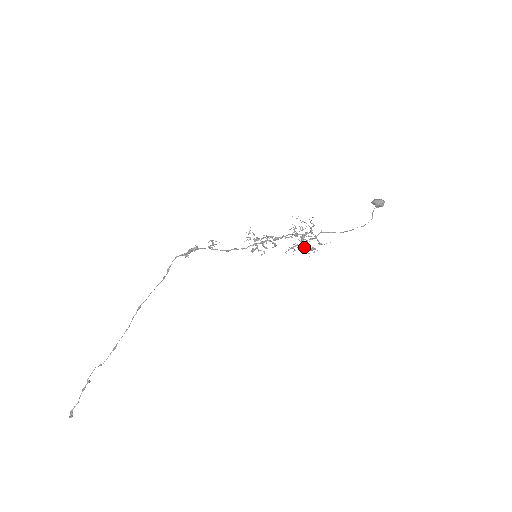
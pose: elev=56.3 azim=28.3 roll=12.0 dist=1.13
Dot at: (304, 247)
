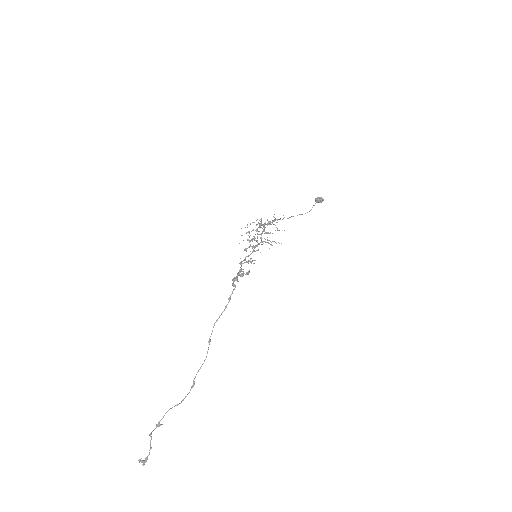
Dot at: (259, 231)
